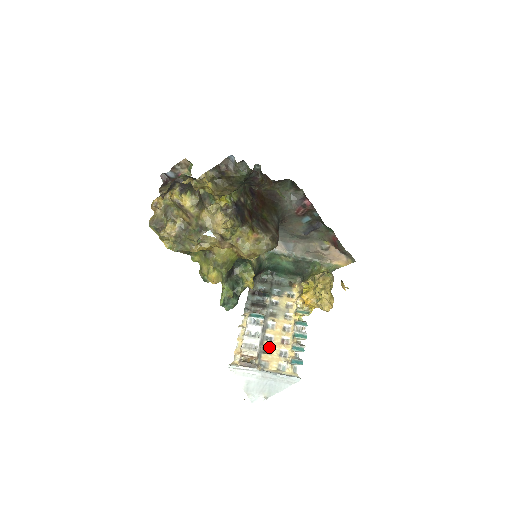
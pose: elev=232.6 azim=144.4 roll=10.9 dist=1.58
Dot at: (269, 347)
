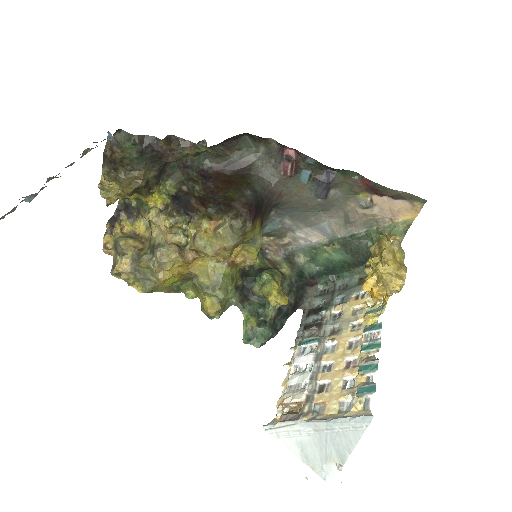
Dot at: (326, 380)
